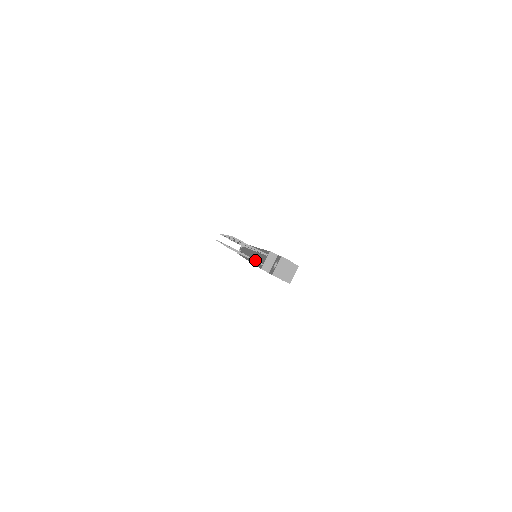
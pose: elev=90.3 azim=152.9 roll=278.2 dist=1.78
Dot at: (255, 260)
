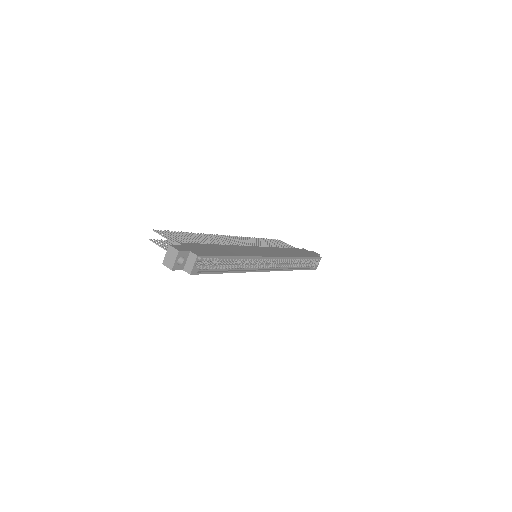
Dot at: occluded
